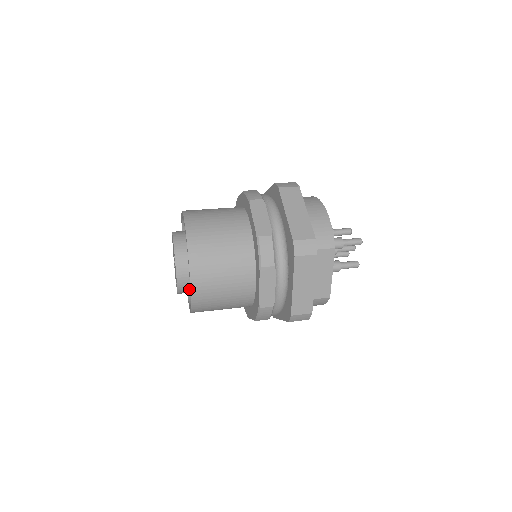
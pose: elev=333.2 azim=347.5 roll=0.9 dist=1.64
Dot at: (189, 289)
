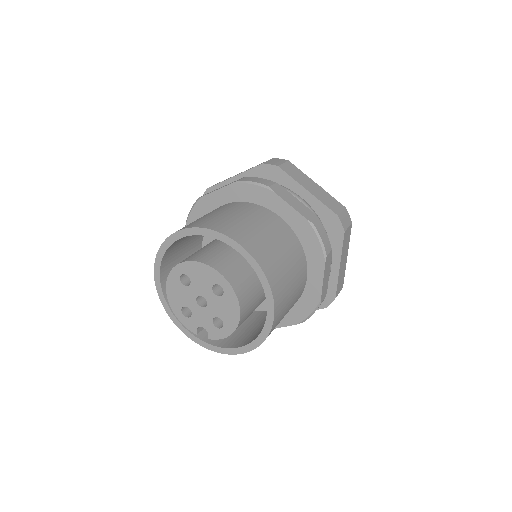
Dot at: occluded
